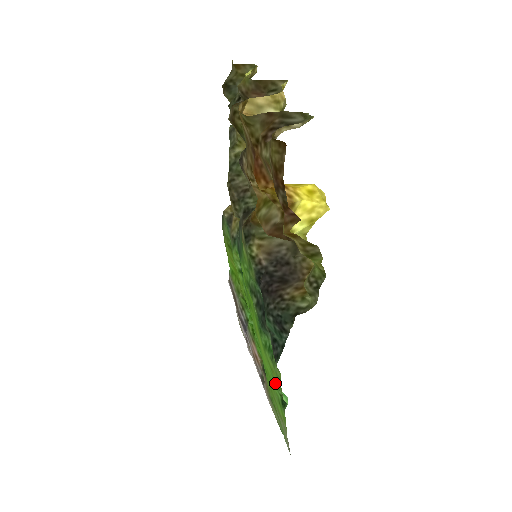
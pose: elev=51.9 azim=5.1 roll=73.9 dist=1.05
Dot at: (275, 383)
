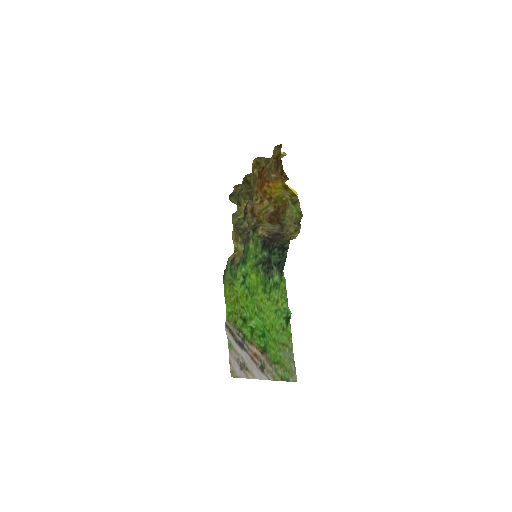
Dot at: (280, 313)
